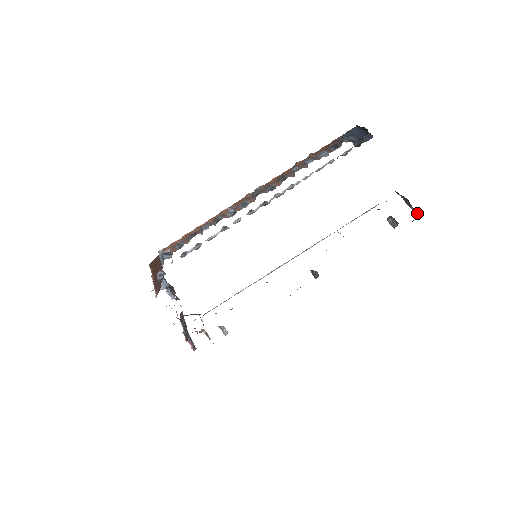
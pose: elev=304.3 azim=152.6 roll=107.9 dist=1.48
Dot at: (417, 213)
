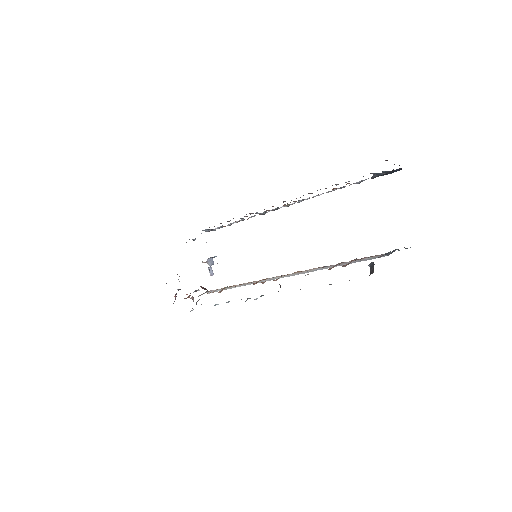
Dot at: occluded
